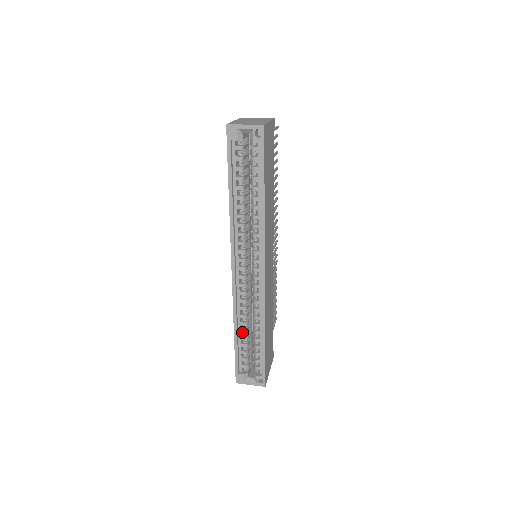
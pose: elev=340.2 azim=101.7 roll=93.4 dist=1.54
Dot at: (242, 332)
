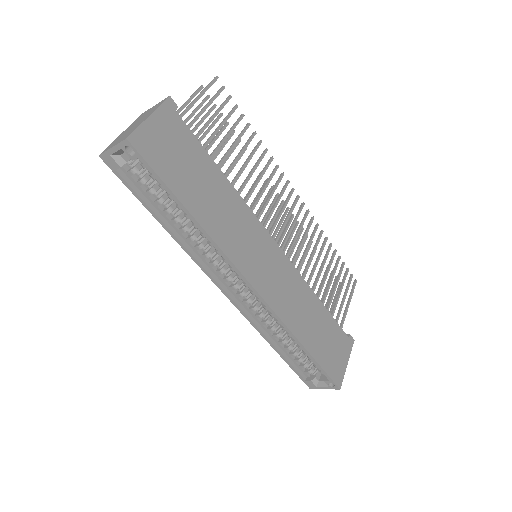
Dot at: (281, 344)
